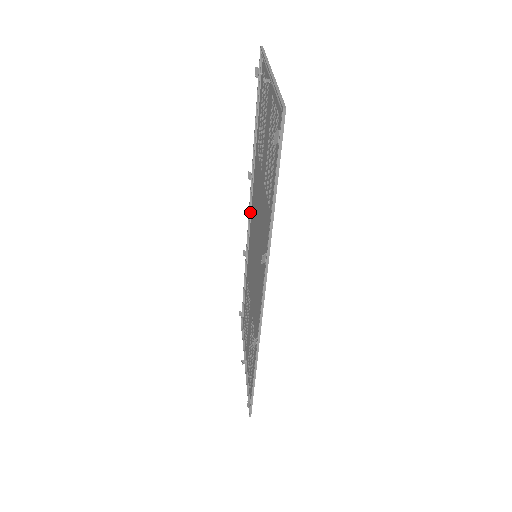
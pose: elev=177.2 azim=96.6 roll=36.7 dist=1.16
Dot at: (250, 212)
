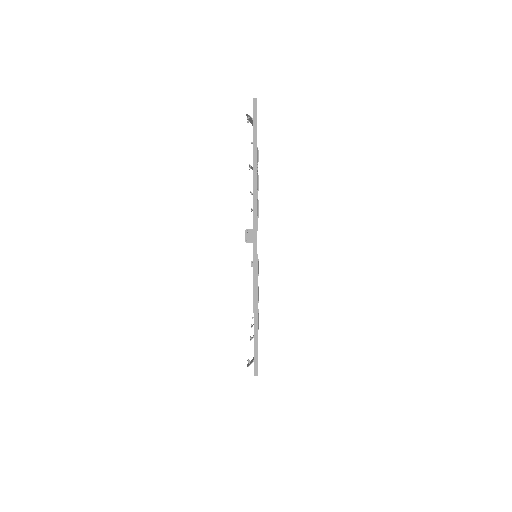
Dot at: occluded
